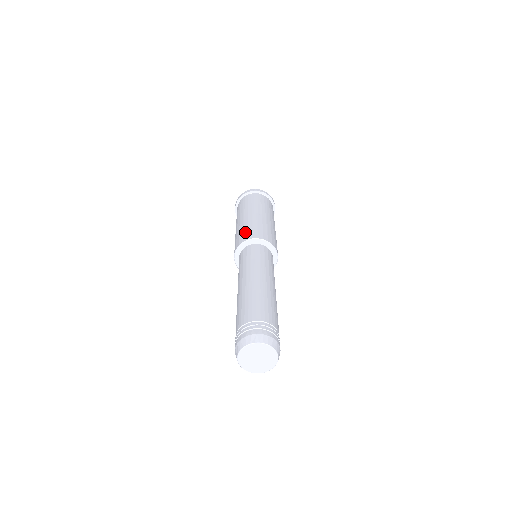
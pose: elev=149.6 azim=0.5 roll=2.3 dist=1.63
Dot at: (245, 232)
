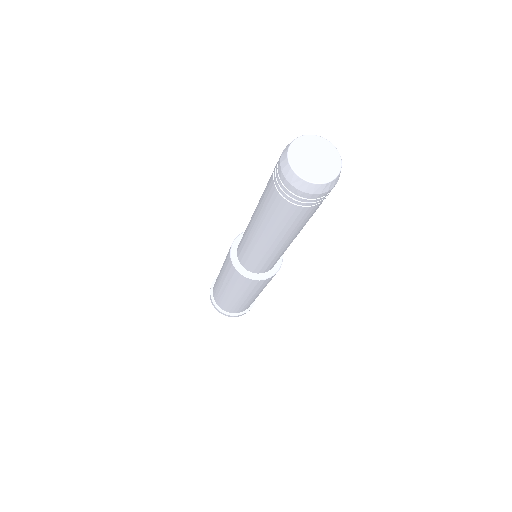
Dot at: occluded
